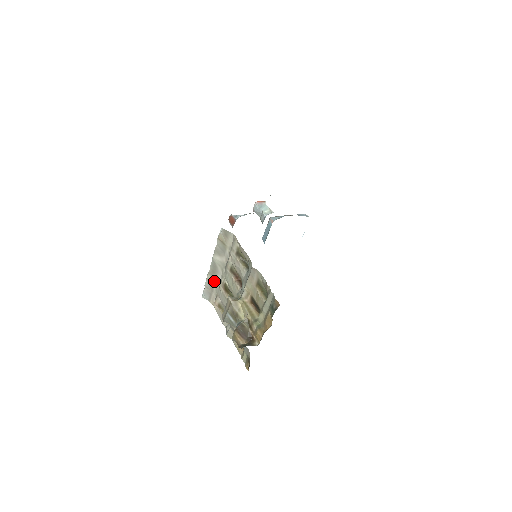
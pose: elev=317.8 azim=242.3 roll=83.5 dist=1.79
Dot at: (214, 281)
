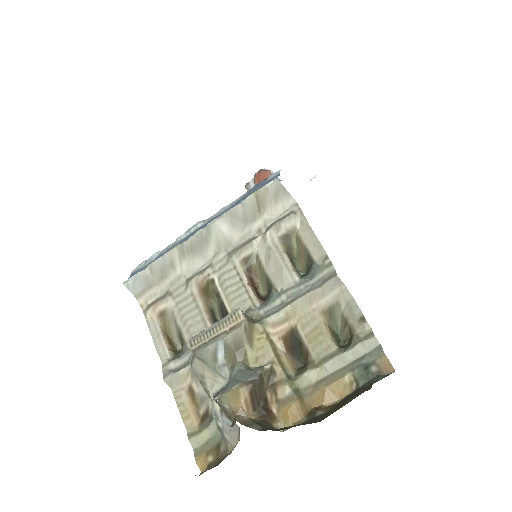
Dot at: (180, 265)
